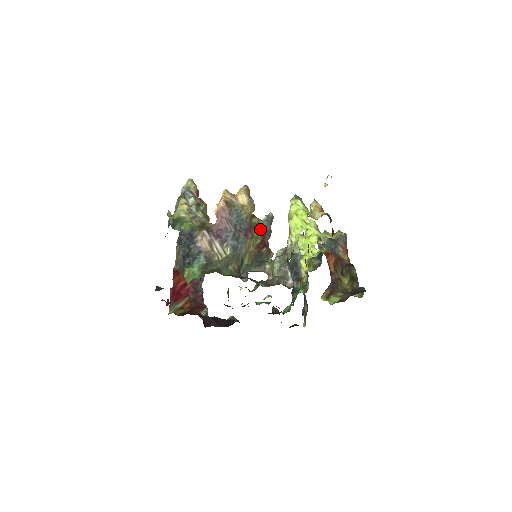
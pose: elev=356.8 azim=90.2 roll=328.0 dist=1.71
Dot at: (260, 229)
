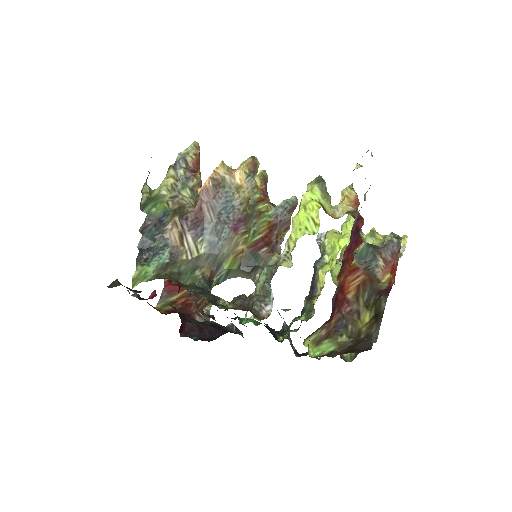
Dot at: (266, 220)
